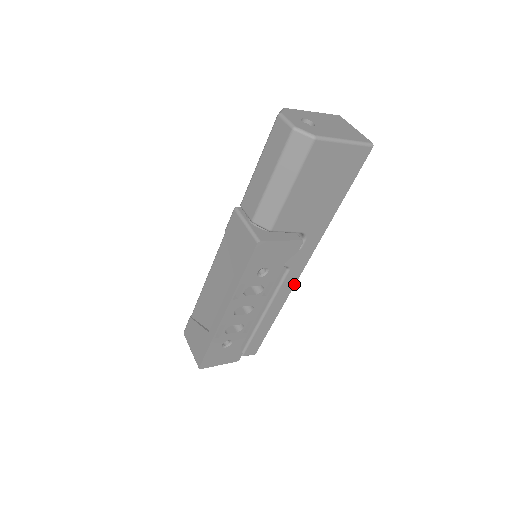
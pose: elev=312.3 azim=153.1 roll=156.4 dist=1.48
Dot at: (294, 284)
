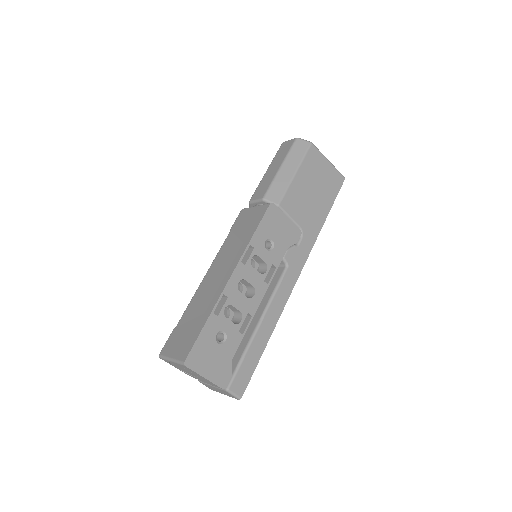
Dot at: (290, 293)
